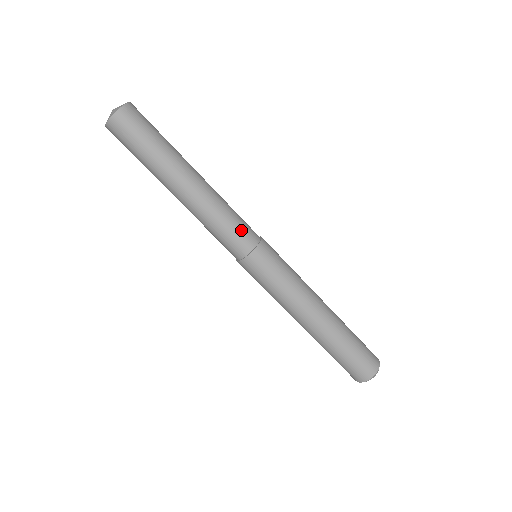
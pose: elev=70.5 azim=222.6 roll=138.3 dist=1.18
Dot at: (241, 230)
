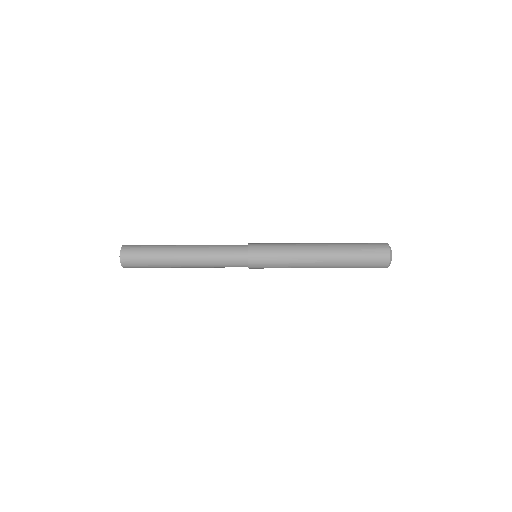
Dot at: (232, 264)
